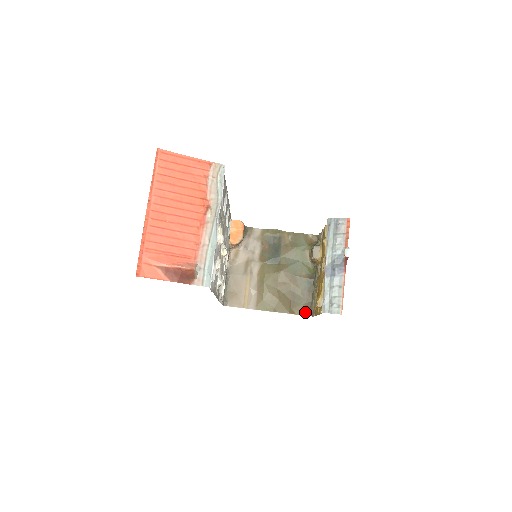
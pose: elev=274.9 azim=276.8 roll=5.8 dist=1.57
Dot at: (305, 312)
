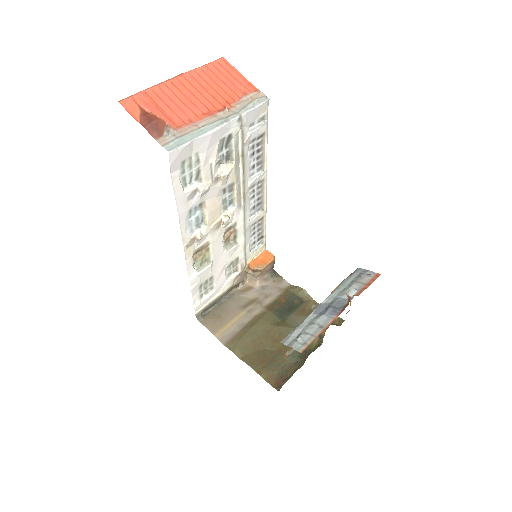
Dot at: (274, 381)
